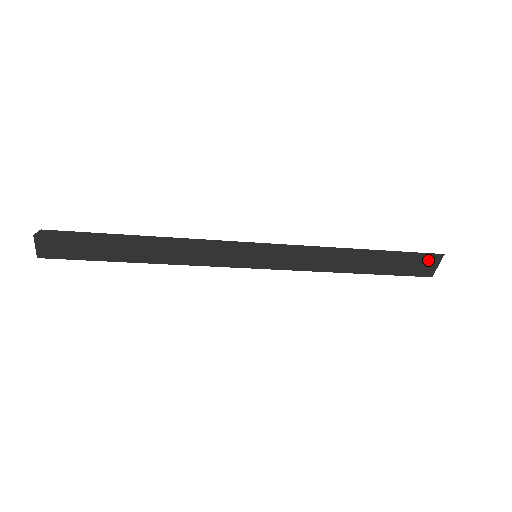
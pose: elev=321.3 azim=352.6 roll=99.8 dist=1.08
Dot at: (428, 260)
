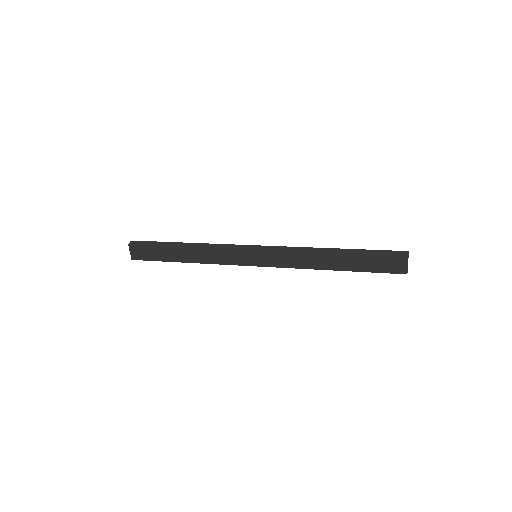
Dot at: (396, 257)
